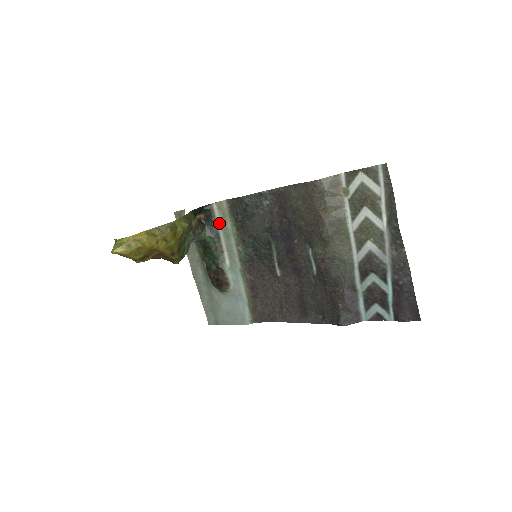
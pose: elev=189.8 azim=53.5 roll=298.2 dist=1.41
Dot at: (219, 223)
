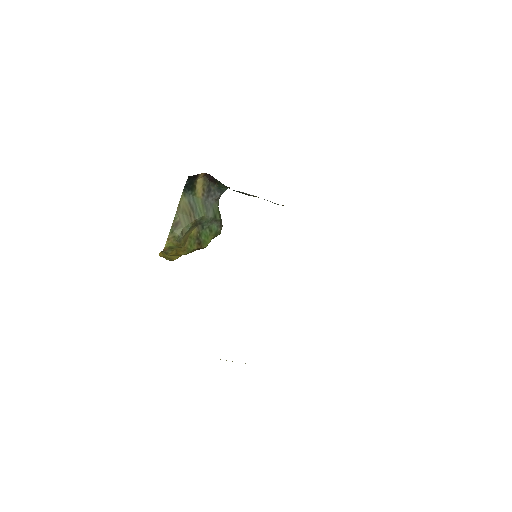
Dot at: occluded
